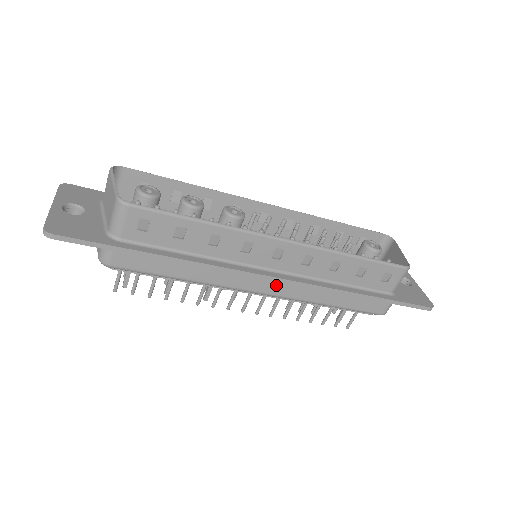
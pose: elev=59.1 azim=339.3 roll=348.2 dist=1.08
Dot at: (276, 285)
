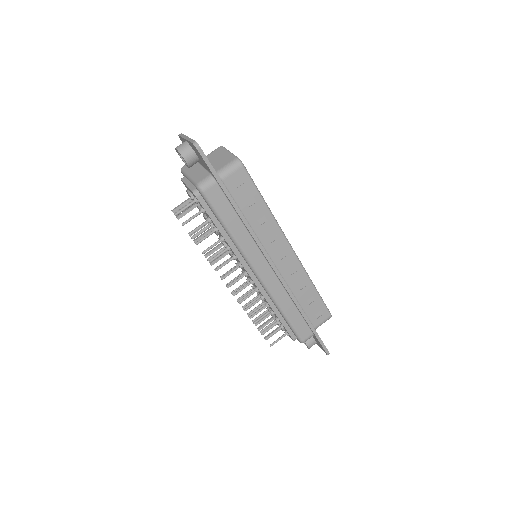
Dot at: (270, 275)
